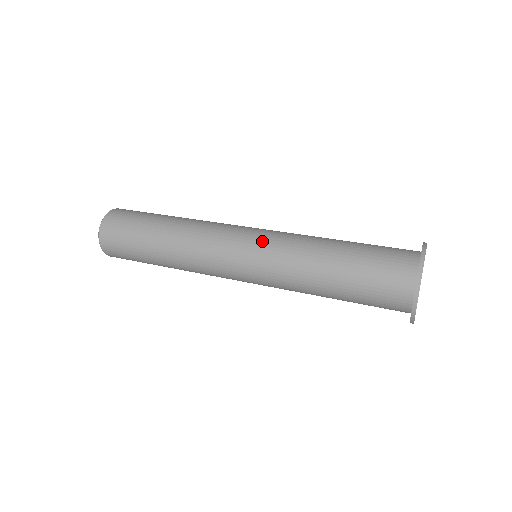
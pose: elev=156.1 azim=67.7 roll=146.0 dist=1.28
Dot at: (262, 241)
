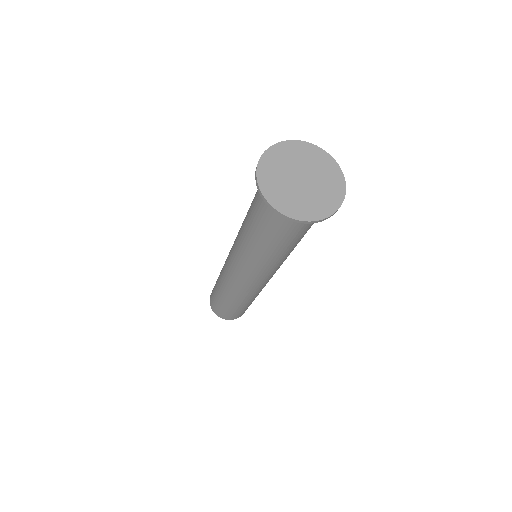
Dot at: occluded
